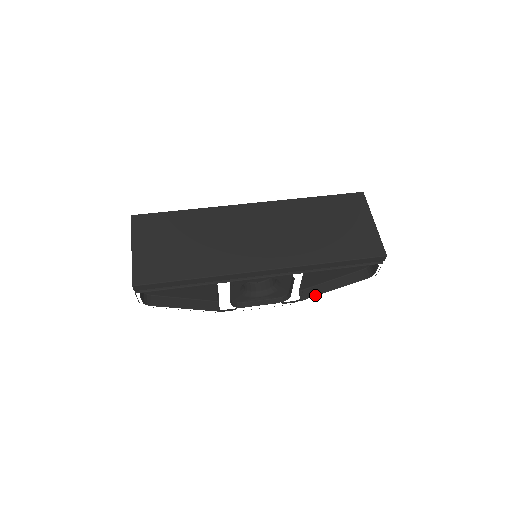
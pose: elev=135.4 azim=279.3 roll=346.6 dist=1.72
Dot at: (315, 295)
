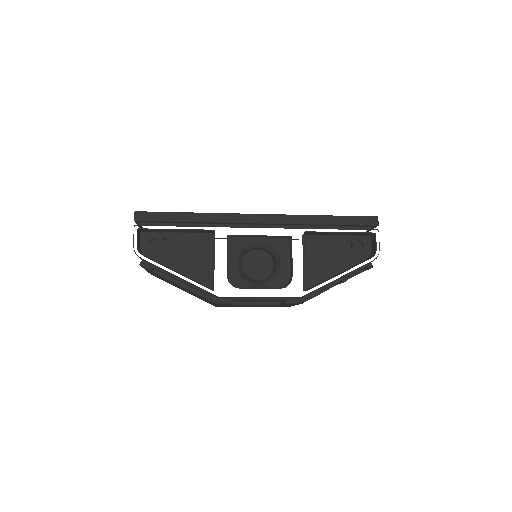
Dot at: (321, 283)
